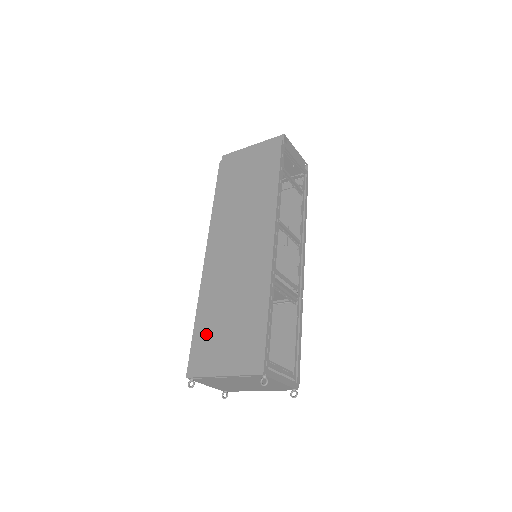
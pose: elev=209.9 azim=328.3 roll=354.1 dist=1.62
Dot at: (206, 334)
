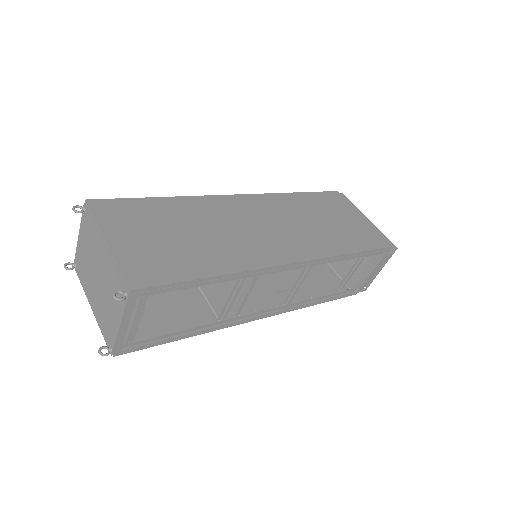
Dot at: (151, 212)
